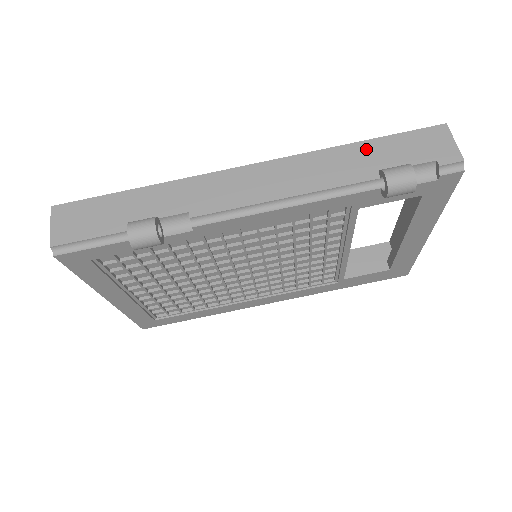
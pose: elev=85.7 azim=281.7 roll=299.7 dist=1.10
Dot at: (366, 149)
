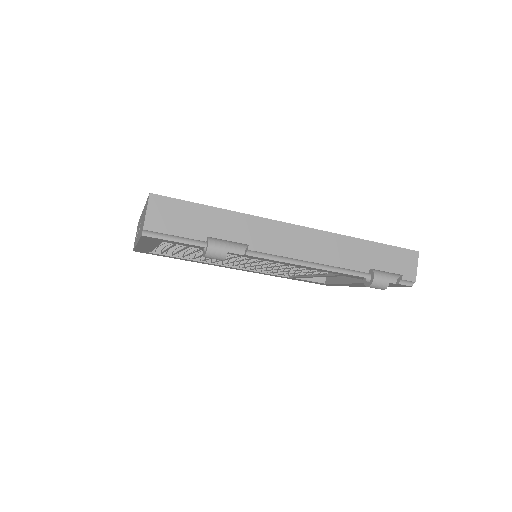
Dot at: (370, 248)
